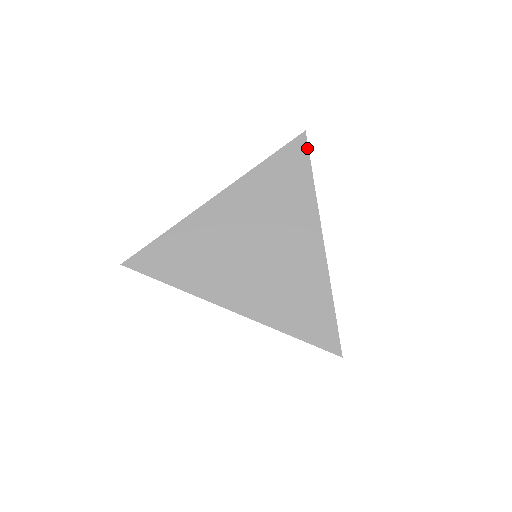
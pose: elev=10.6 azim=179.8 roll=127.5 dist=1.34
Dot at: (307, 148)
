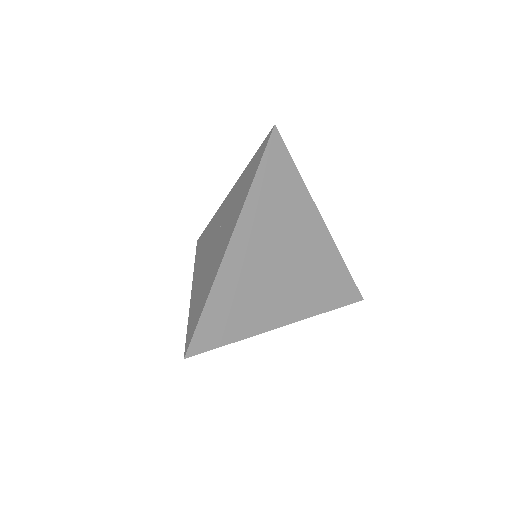
Dot at: (283, 143)
